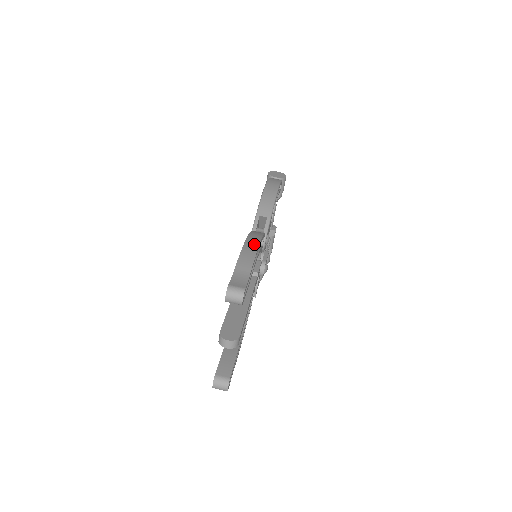
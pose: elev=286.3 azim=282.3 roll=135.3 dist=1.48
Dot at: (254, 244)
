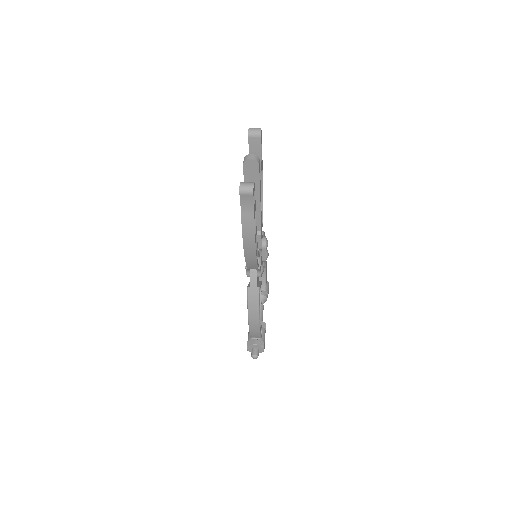
Dot at: occluded
